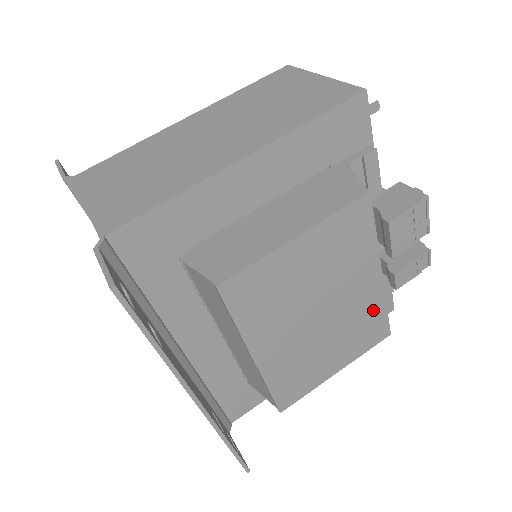
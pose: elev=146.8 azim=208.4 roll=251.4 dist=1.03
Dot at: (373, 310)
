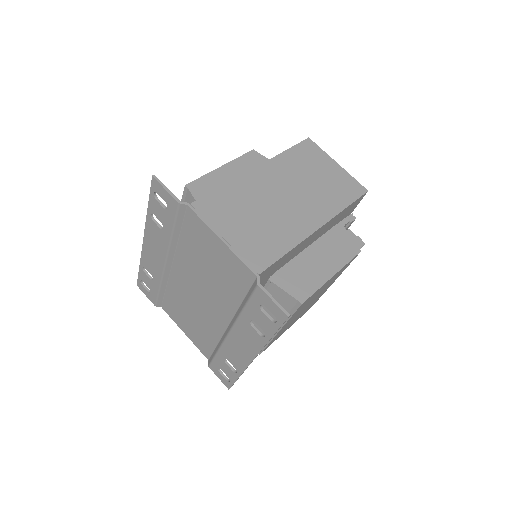
Dot at: (318, 298)
